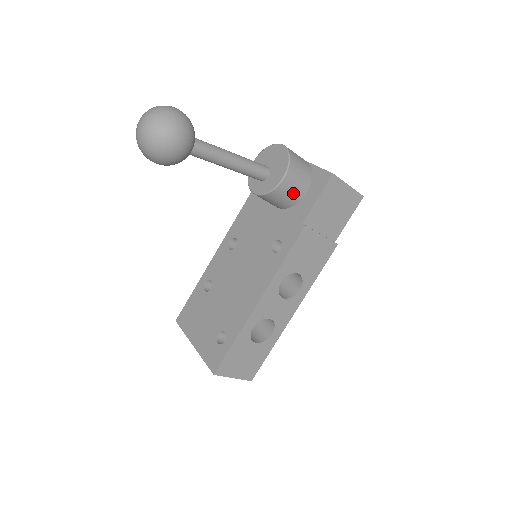
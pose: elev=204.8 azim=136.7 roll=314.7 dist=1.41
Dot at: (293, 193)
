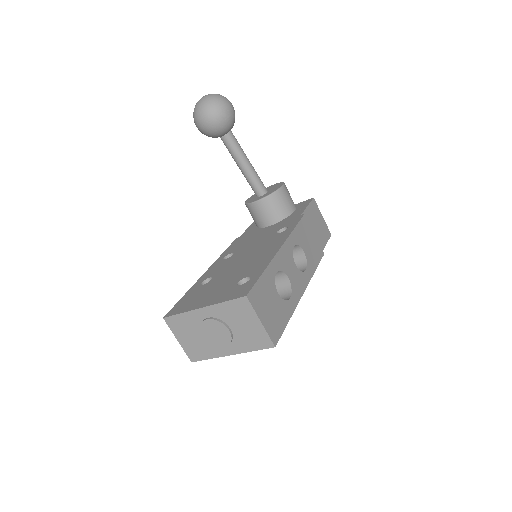
Dot at: (288, 203)
